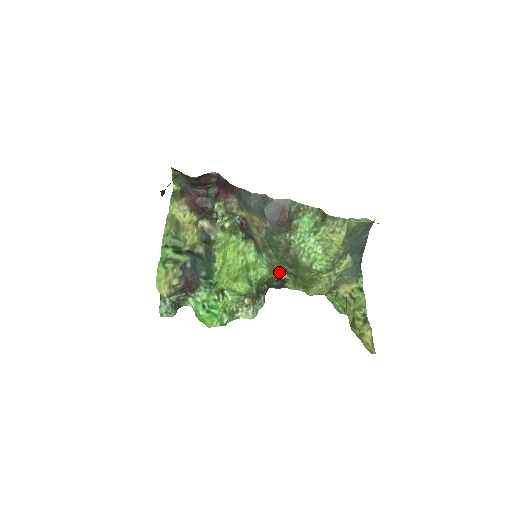
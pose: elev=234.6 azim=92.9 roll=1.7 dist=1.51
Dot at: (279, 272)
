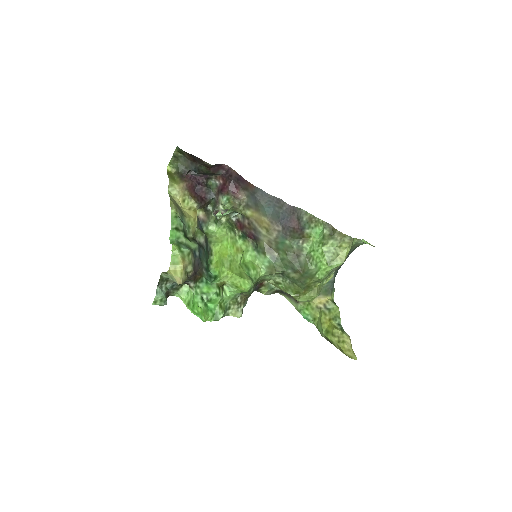
Dot at: (275, 275)
